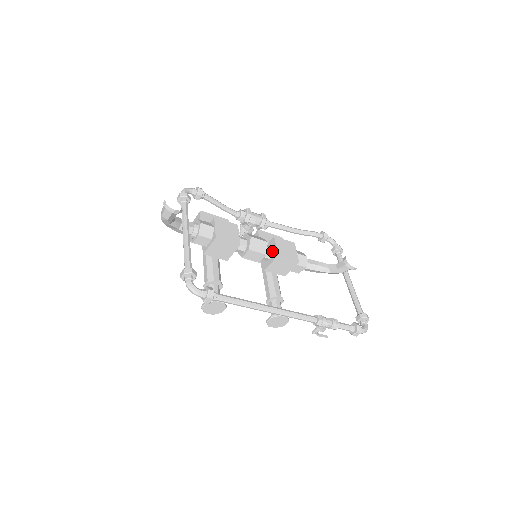
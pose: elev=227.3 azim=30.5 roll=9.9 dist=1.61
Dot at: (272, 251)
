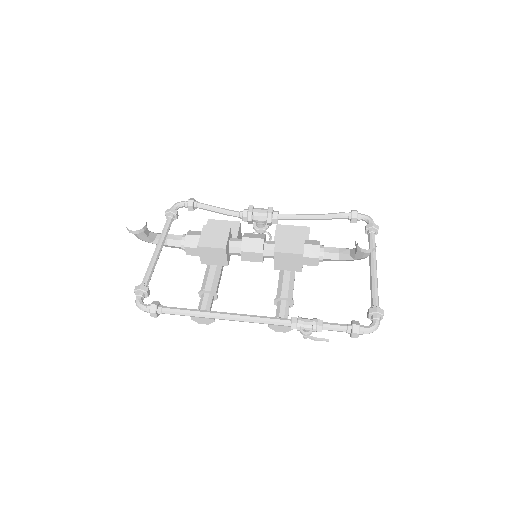
Dot at: occluded
